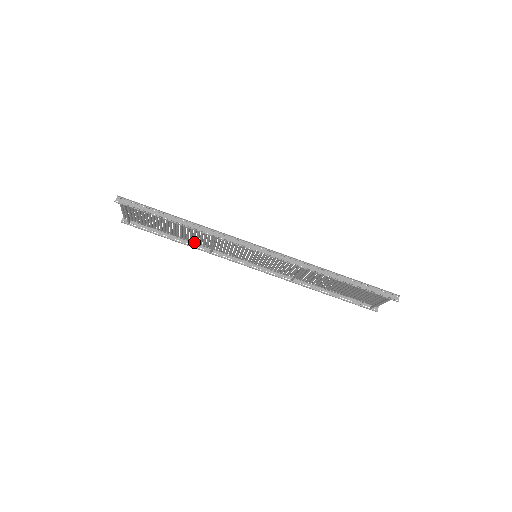
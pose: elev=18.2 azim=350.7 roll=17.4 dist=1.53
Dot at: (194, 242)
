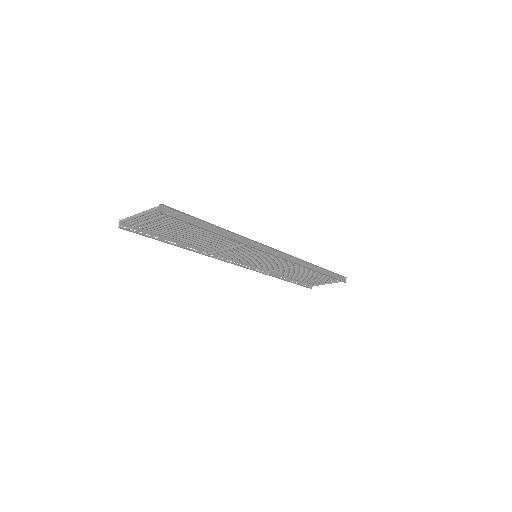
Dot at: (194, 245)
